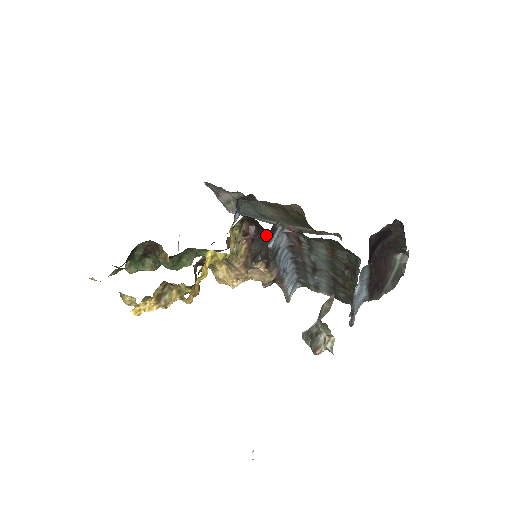
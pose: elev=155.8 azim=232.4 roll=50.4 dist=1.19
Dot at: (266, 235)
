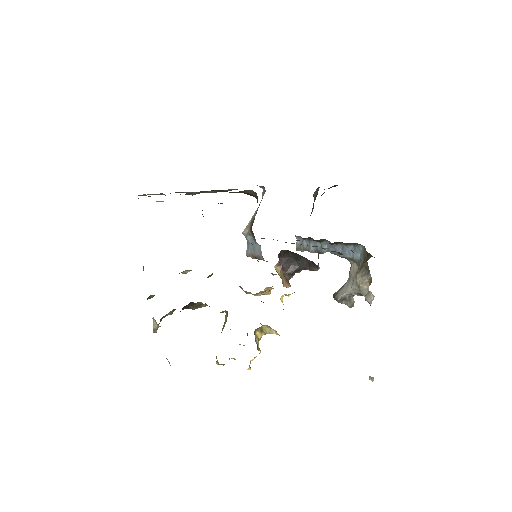
Dot at: (317, 265)
